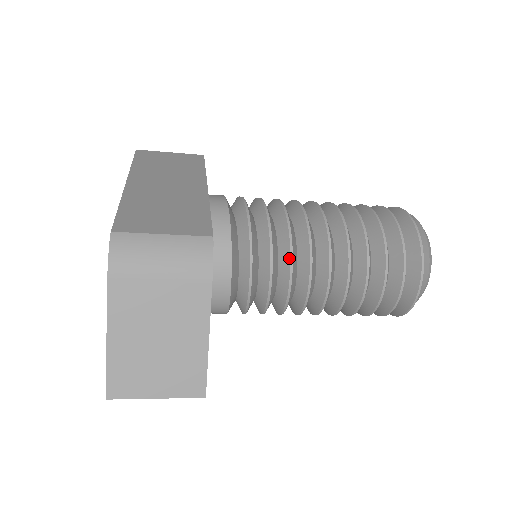
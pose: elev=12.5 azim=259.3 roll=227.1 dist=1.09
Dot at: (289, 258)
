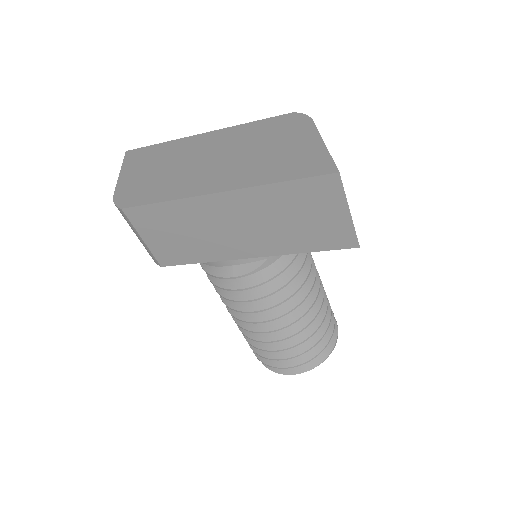
Dot at: occluded
